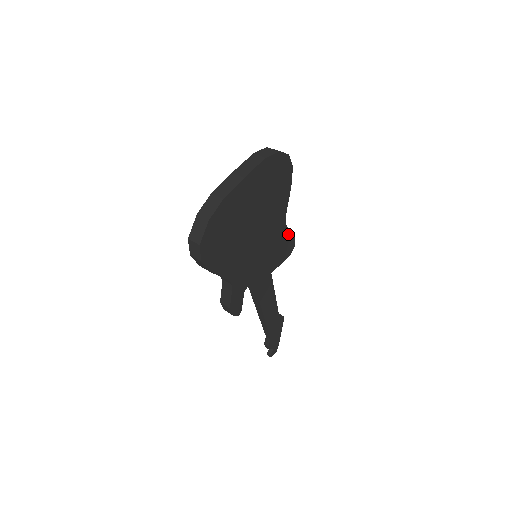
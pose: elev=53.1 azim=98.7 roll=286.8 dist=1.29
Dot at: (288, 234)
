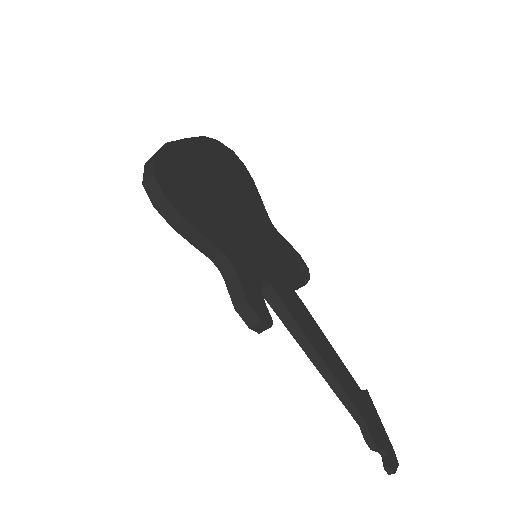
Dot at: (288, 246)
